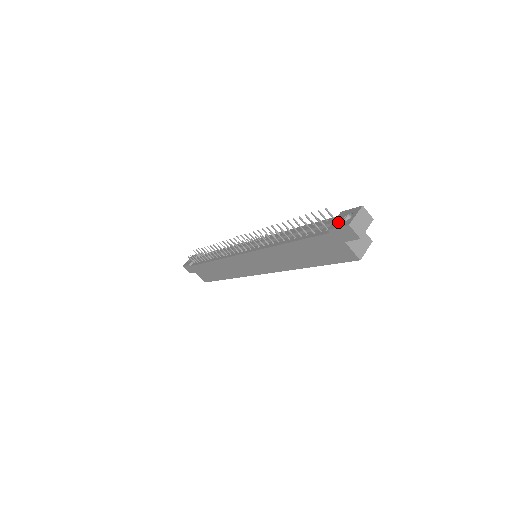
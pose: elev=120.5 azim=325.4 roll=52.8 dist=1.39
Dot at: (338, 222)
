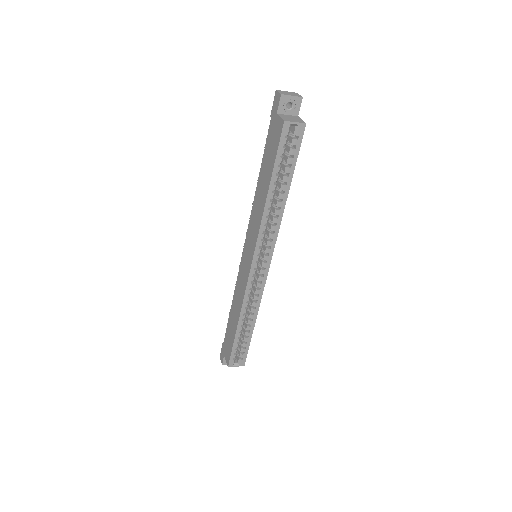
Dot at: occluded
